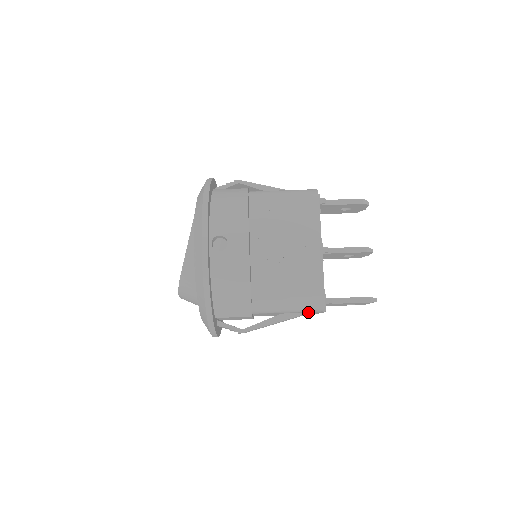
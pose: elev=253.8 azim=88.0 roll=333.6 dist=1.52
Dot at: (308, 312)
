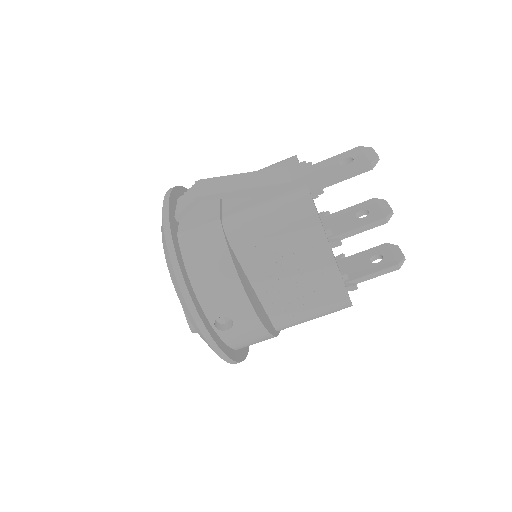
Dot at: occluded
